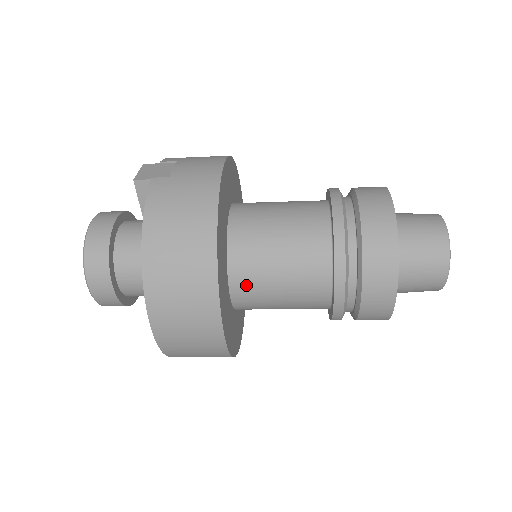
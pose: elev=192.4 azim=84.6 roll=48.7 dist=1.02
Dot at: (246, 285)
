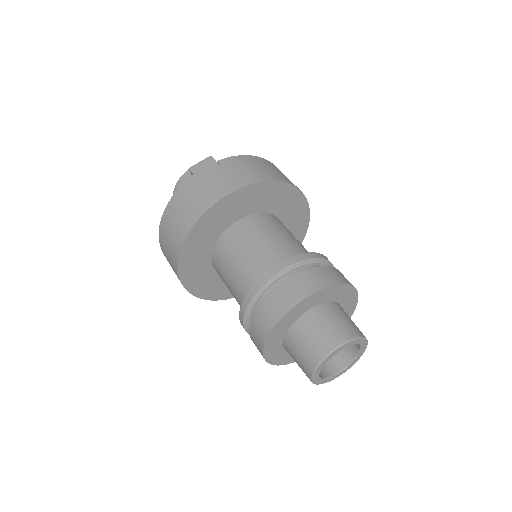
Dot at: (218, 272)
